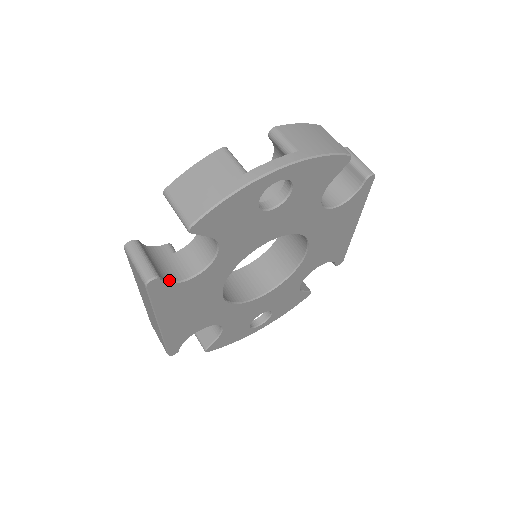
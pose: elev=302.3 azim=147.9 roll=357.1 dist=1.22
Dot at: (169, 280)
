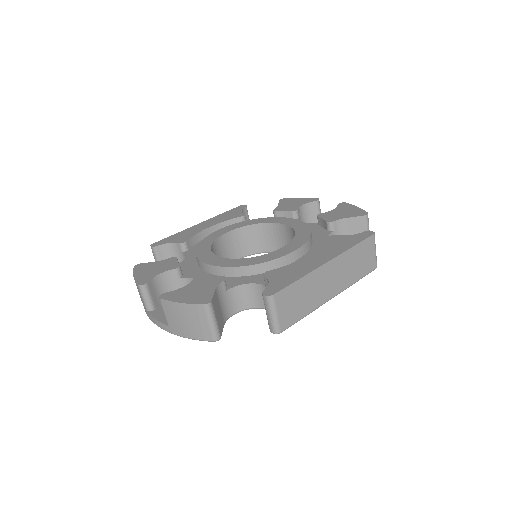
Dot at: occluded
